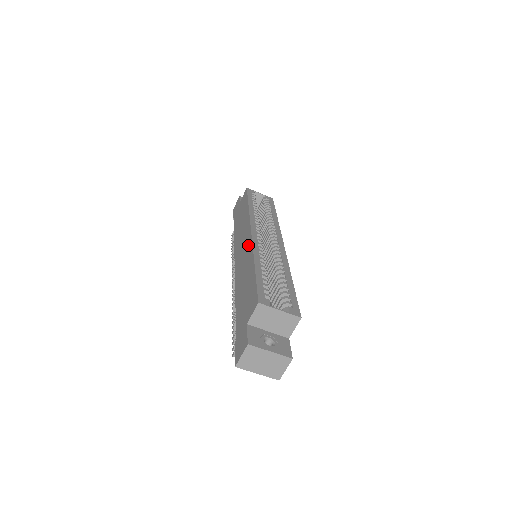
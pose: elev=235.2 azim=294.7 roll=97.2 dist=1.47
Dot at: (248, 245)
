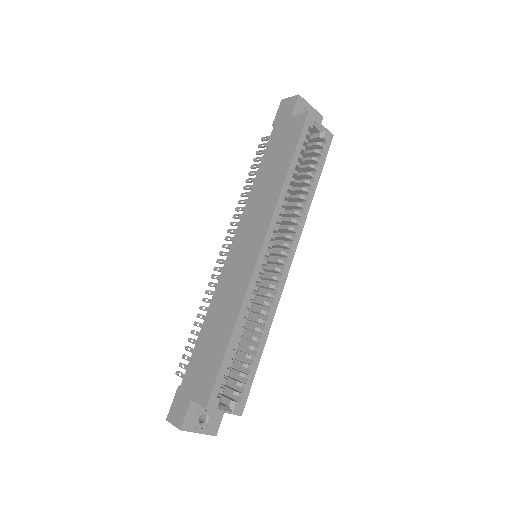
Dot at: (247, 270)
